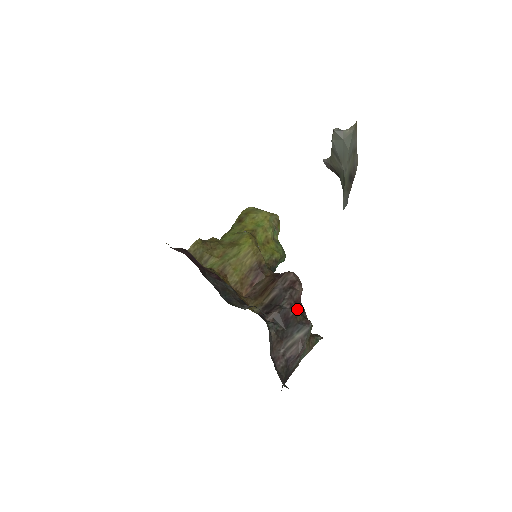
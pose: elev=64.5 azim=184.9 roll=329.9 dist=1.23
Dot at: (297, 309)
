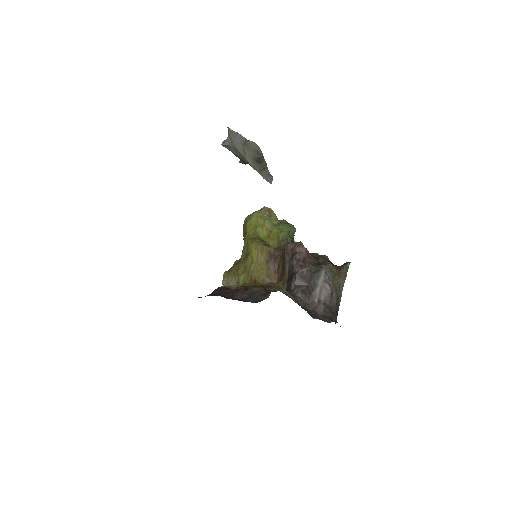
Dot at: (308, 265)
